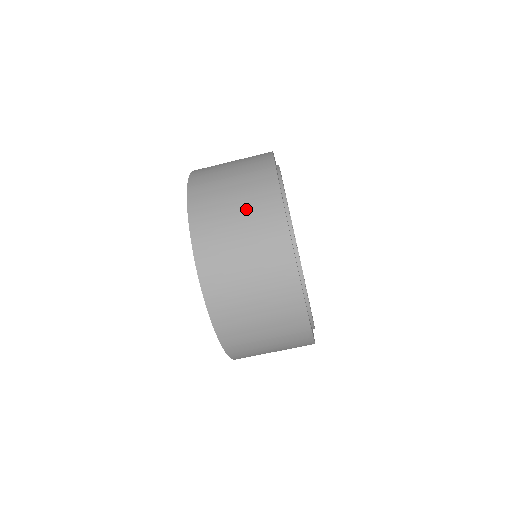
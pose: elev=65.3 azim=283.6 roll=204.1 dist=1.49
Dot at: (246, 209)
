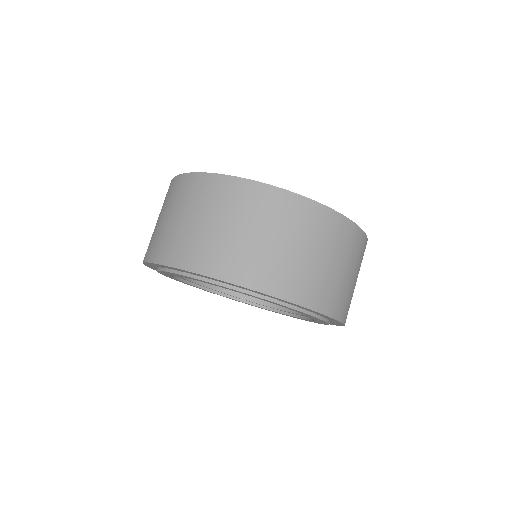
Dot at: (184, 207)
